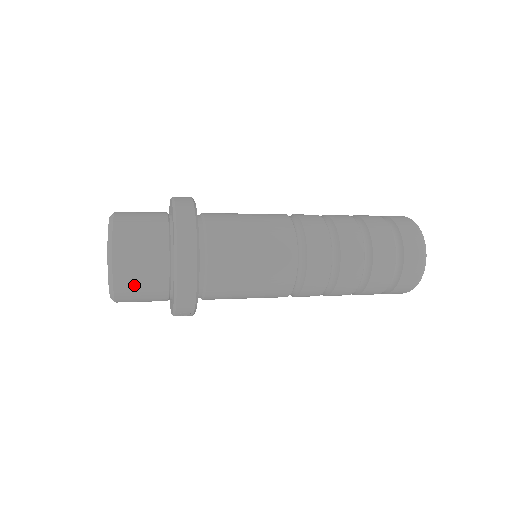
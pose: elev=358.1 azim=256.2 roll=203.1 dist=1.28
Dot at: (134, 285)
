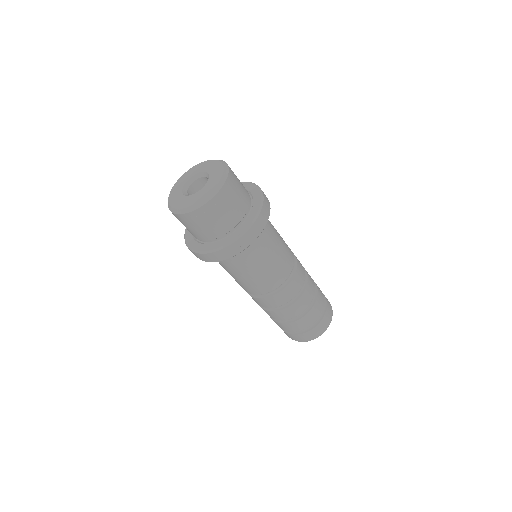
Dot at: (232, 196)
